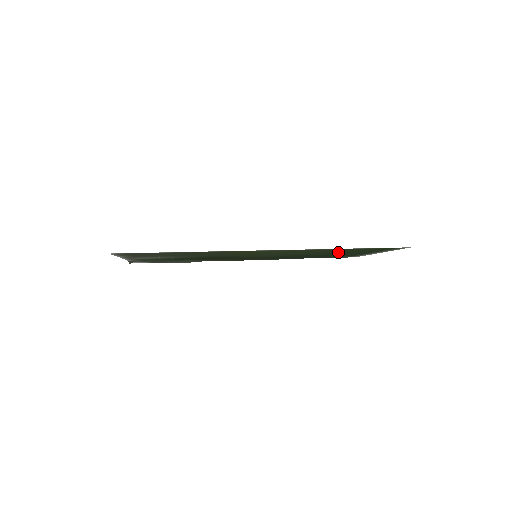
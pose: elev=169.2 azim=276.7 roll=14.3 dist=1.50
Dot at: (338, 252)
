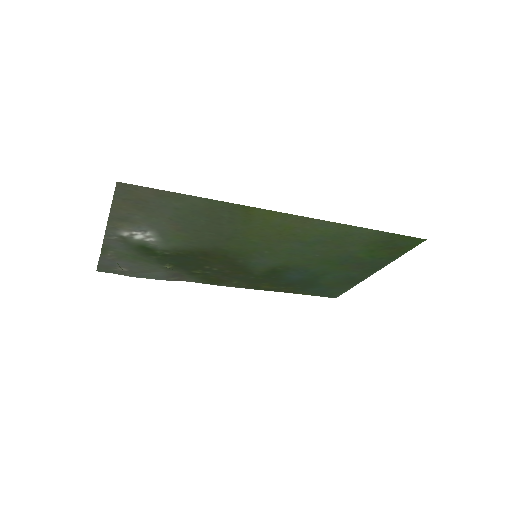
Dot at: (344, 255)
